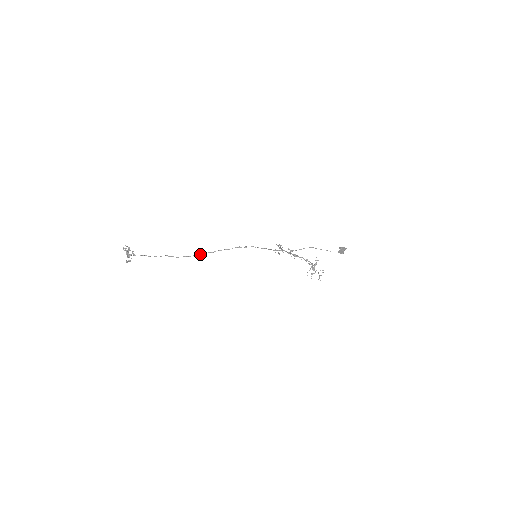
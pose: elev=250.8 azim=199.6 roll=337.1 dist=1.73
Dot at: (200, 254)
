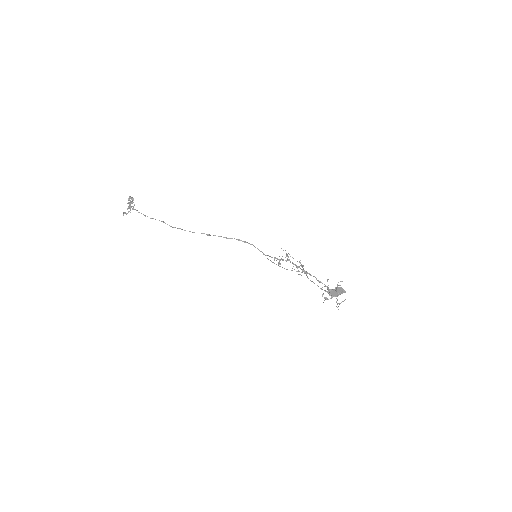
Dot at: occluded
